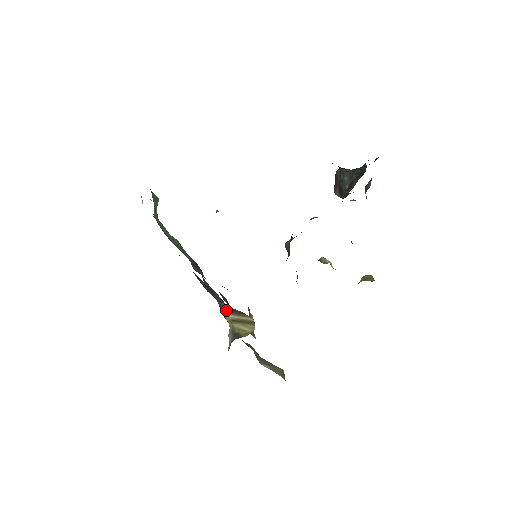
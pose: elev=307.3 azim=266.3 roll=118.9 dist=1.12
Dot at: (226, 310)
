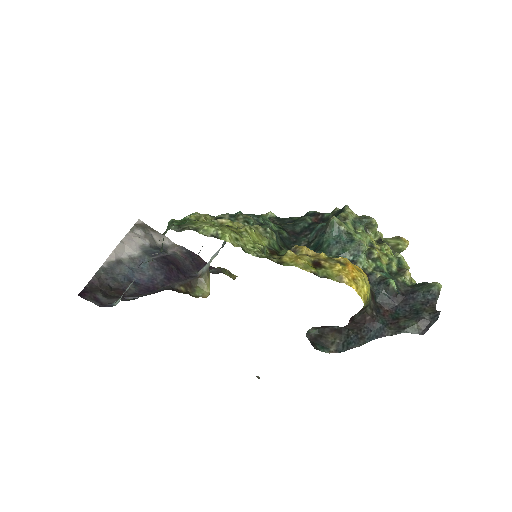
Dot at: occluded
